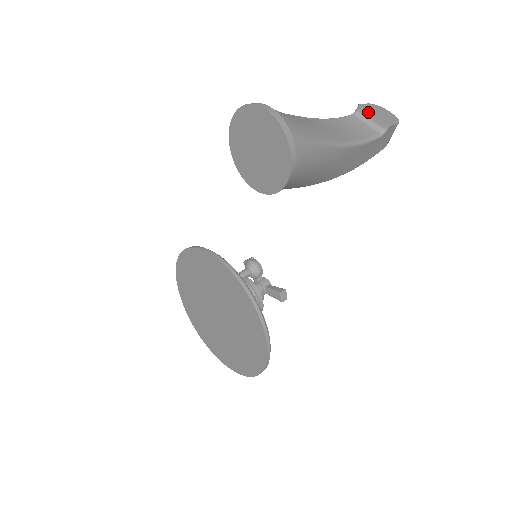
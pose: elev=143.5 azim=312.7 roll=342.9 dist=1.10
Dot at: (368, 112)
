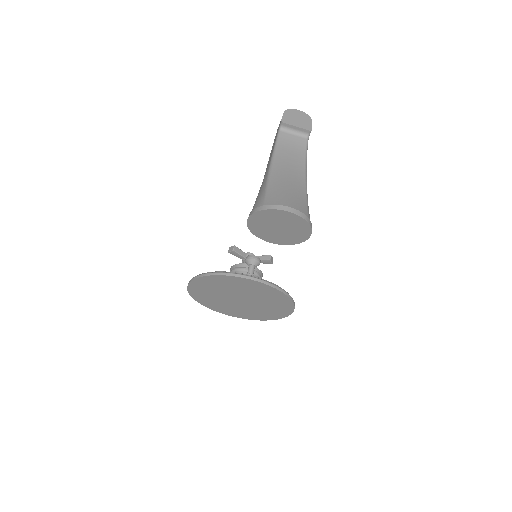
Dot at: (292, 126)
